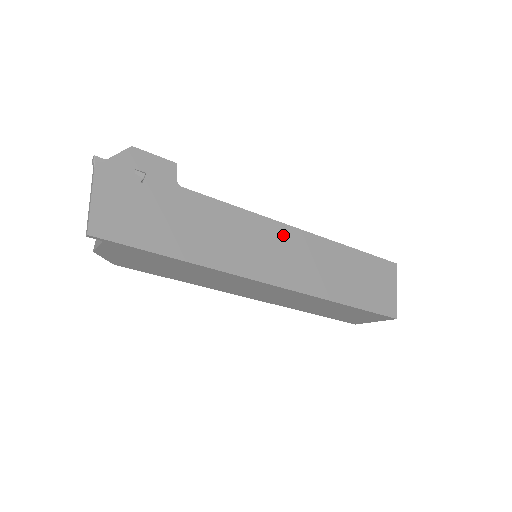
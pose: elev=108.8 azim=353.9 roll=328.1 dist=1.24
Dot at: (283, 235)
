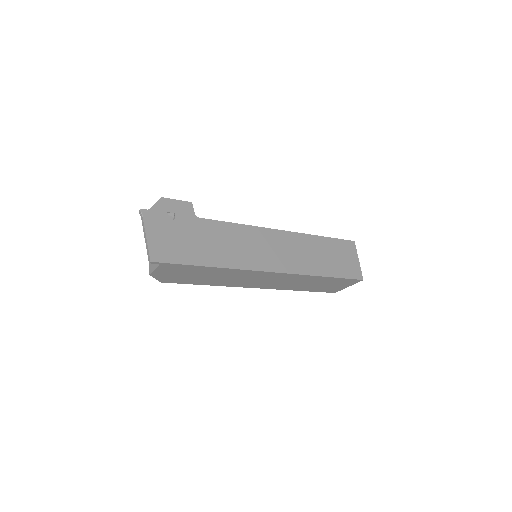
Dot at: (272, 237)
